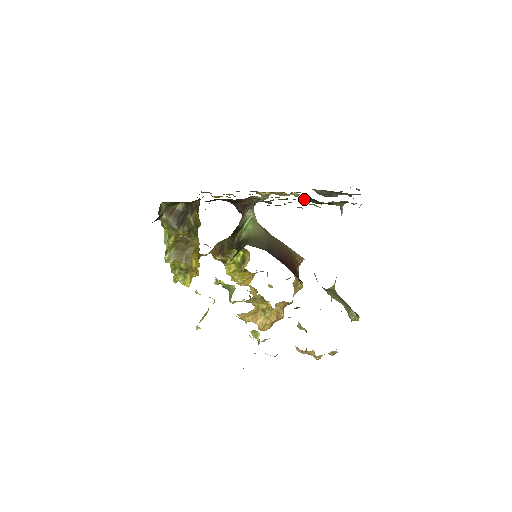
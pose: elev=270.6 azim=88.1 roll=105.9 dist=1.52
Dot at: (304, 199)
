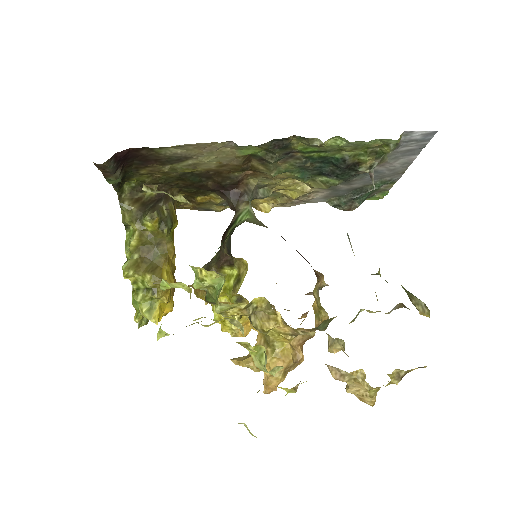
Dot at: (318, 187)
